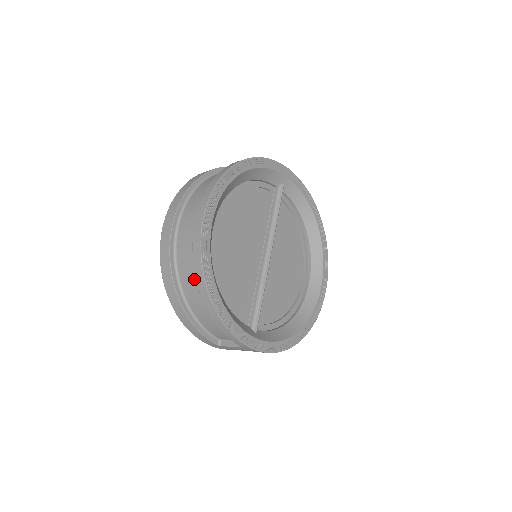
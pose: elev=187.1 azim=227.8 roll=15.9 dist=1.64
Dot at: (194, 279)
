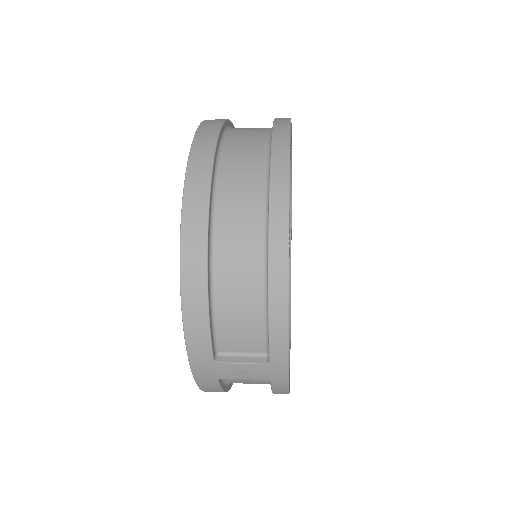
Dot at: (251, 223)
